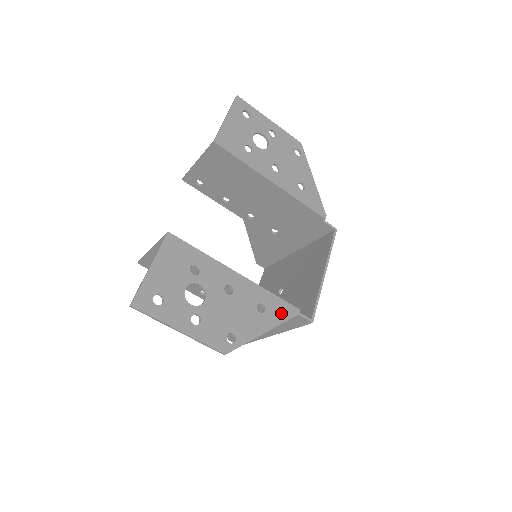
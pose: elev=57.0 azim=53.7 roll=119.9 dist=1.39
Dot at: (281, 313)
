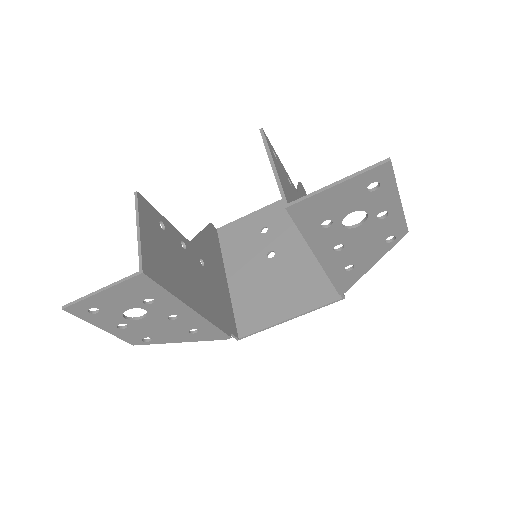
Dot at: (211, 336)
